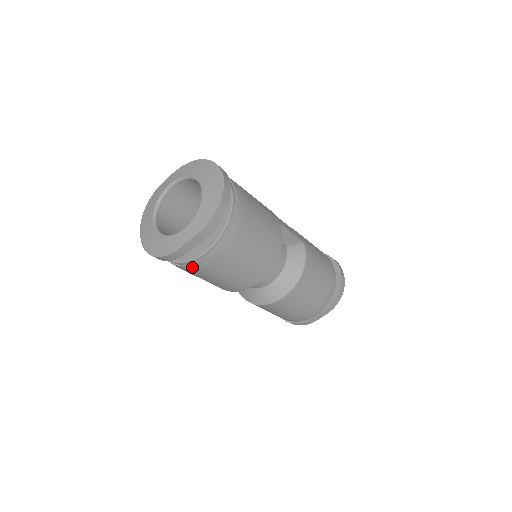
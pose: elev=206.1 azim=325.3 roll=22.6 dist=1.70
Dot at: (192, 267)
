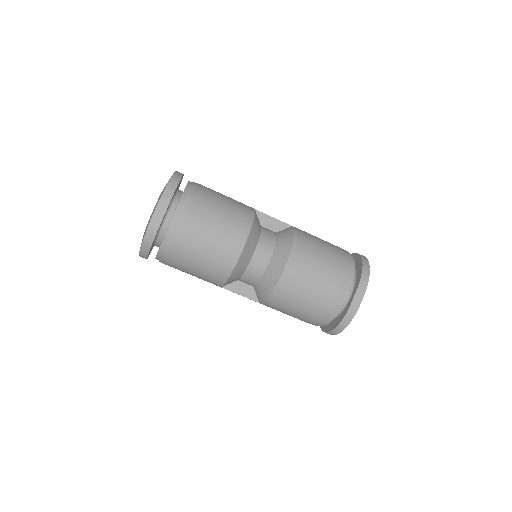
Dot at: (171, 242)
